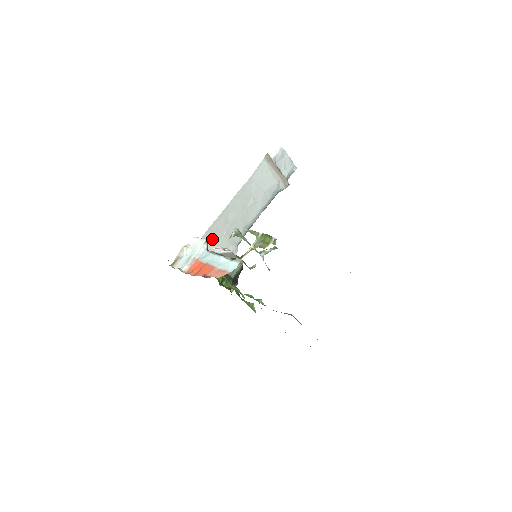
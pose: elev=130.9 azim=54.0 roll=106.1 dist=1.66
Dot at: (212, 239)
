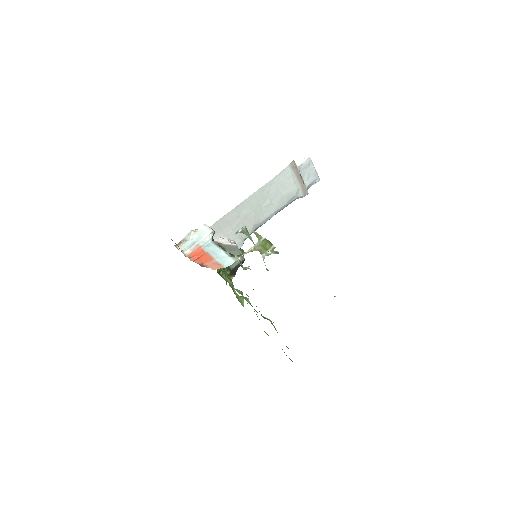
Dot at: (221, 229)
